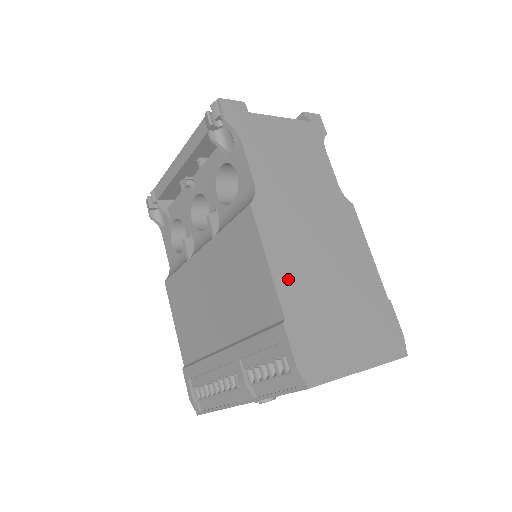
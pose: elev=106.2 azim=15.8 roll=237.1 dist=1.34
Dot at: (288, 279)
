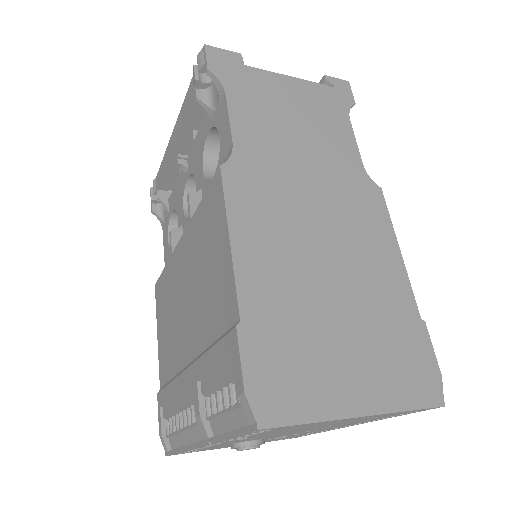
Dot at: (258, 267)
